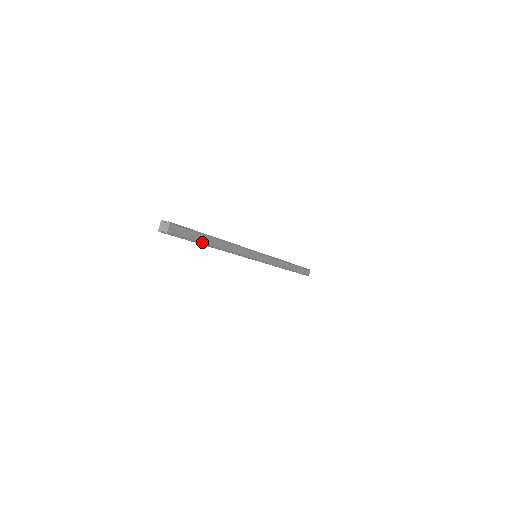
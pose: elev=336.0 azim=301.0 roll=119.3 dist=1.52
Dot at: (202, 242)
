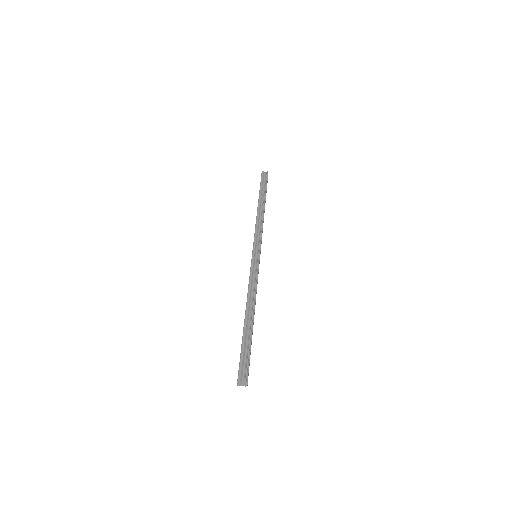
Dot at: occluded
